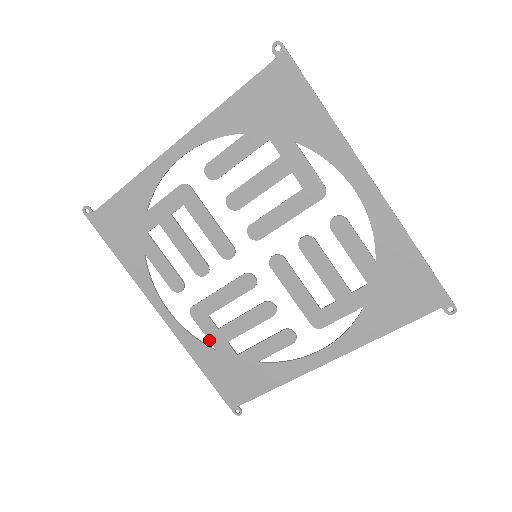
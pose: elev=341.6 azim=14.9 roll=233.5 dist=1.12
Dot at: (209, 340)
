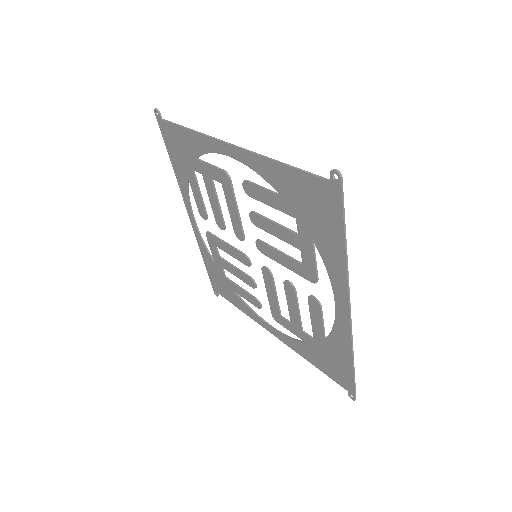
Dot at: (212, 255)
